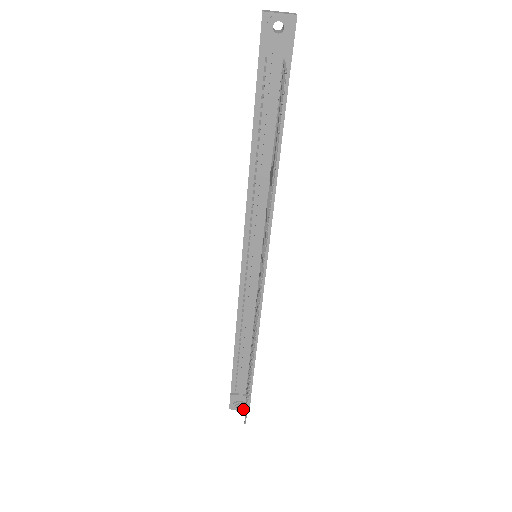
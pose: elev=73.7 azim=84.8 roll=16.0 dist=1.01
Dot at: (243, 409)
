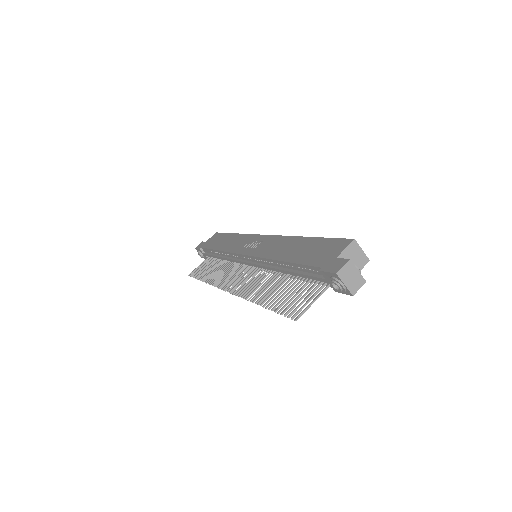
Dot at: (201, 257)
